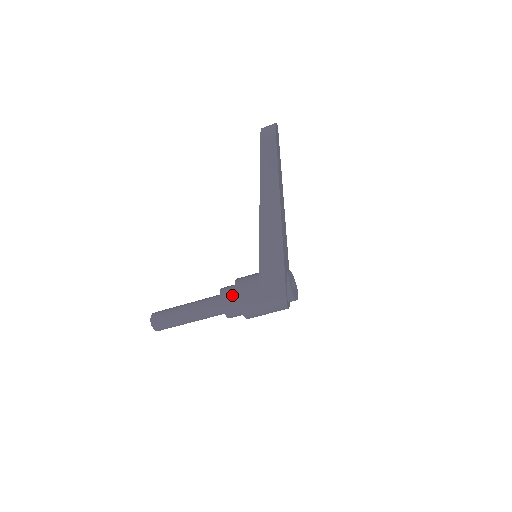
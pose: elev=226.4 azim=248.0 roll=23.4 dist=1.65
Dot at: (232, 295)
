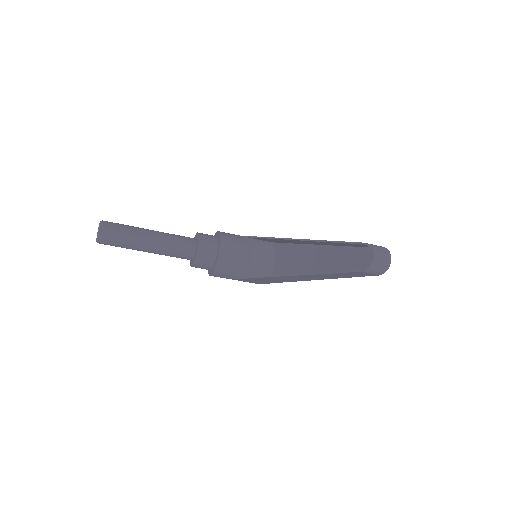
Dot at: (209, 264)
